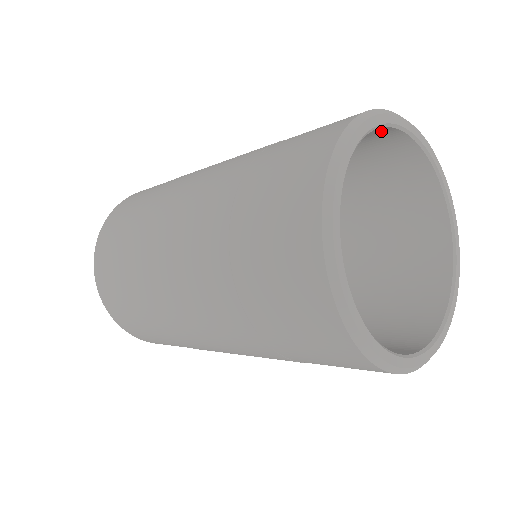
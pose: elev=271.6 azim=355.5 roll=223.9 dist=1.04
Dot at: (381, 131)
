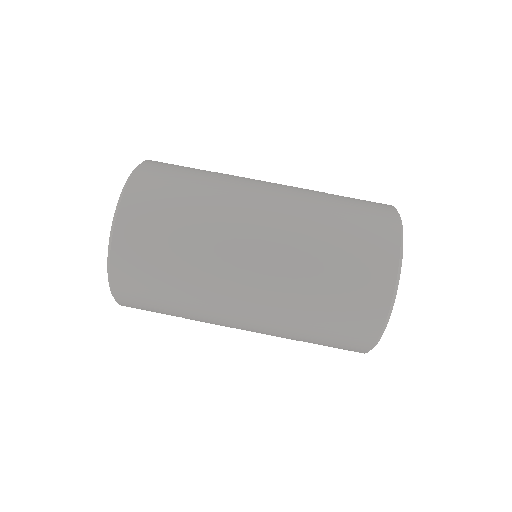
Dot at: occluded
